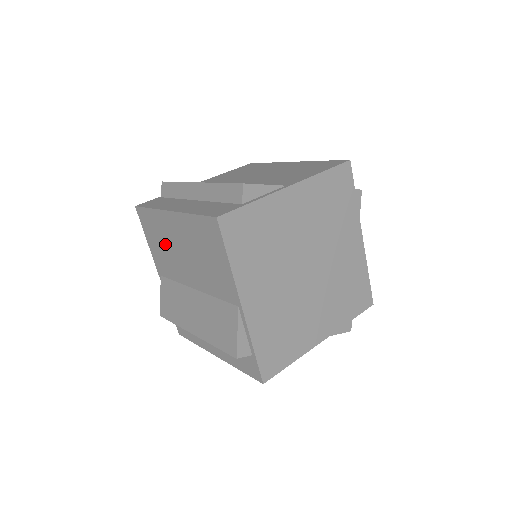
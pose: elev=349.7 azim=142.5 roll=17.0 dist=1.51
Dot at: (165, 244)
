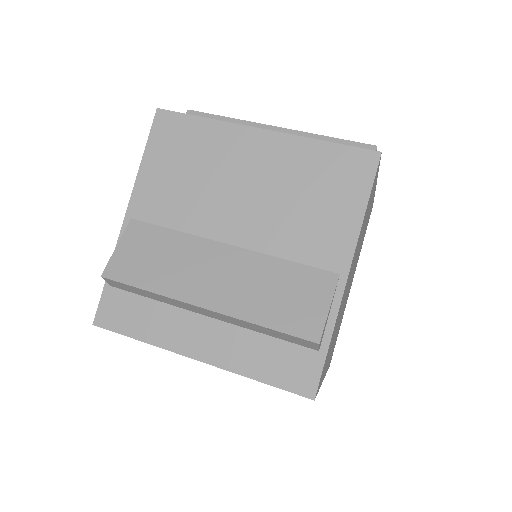
Dot at: occluded
